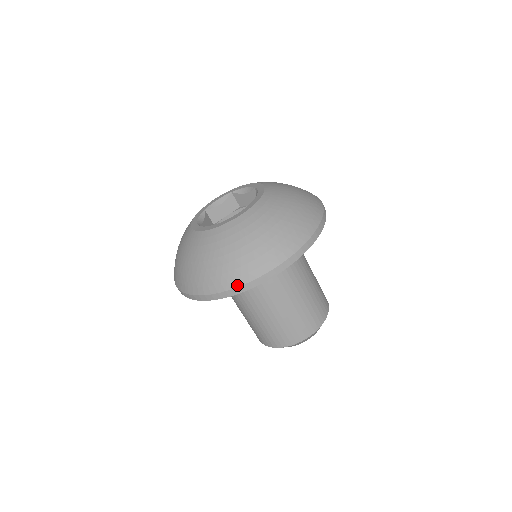
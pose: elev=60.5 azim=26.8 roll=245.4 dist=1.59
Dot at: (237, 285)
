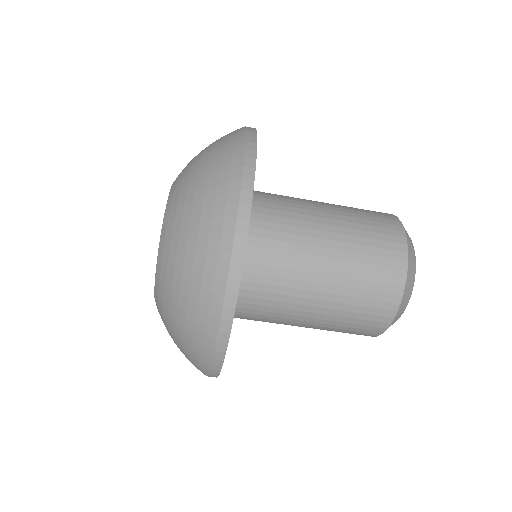
Dot at: (206, 373)
